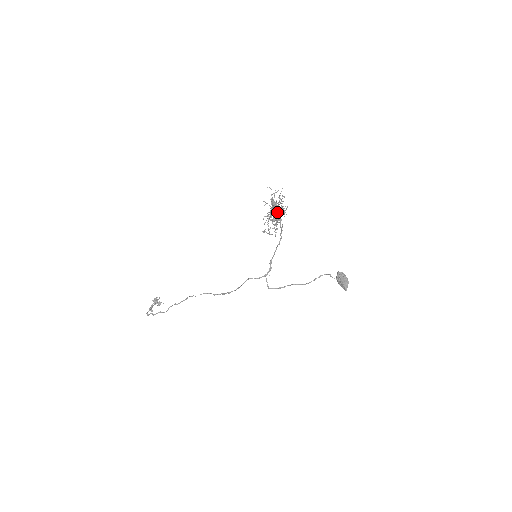
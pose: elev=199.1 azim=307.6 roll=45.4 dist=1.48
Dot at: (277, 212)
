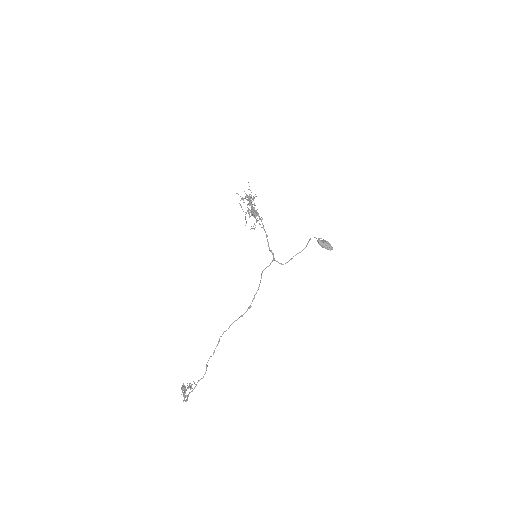
Dot at: occluded
